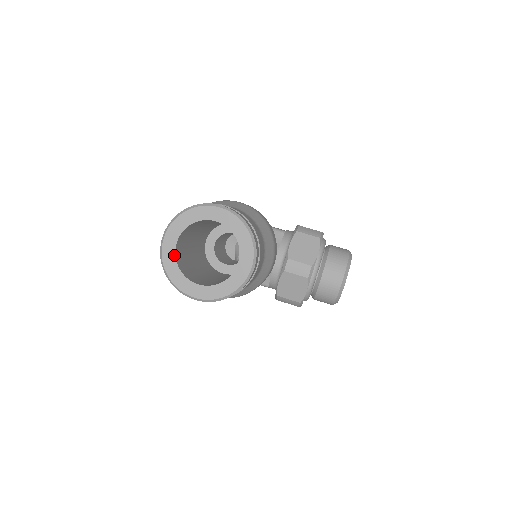
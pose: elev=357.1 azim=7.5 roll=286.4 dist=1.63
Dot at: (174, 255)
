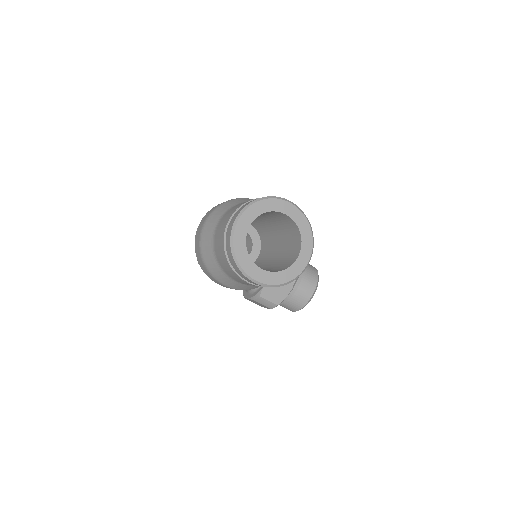
Dot at: (245, 237)
